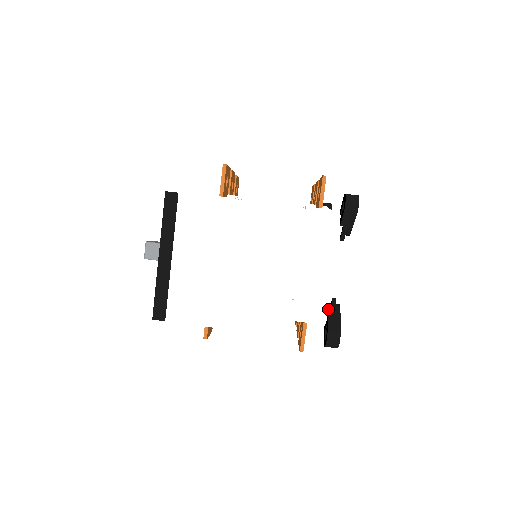
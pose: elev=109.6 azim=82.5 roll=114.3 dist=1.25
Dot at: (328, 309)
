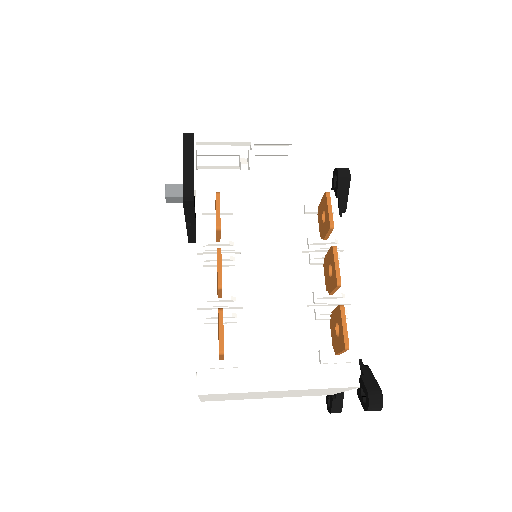
Dot at: occluded
